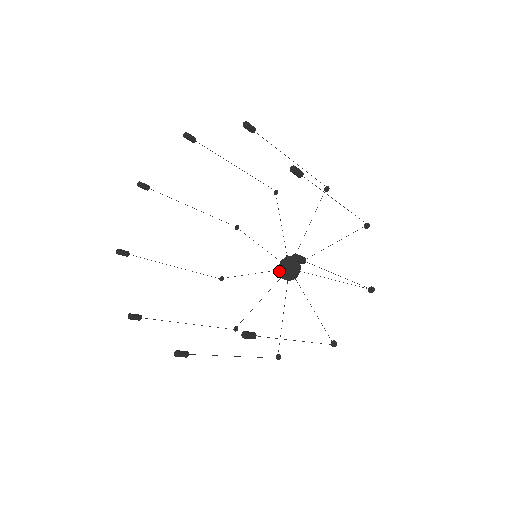
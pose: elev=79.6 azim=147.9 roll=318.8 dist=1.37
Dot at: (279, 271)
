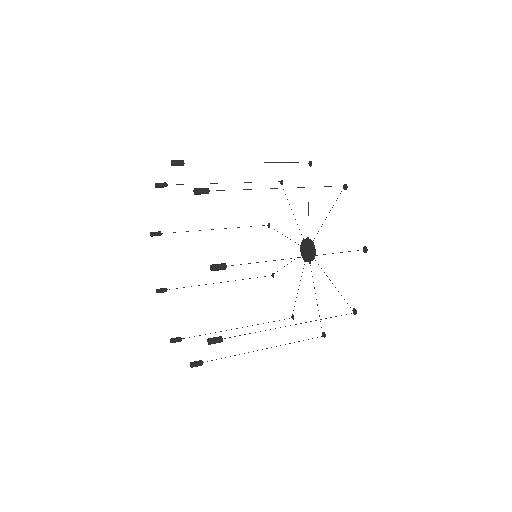
Dot at: (305, 260)
